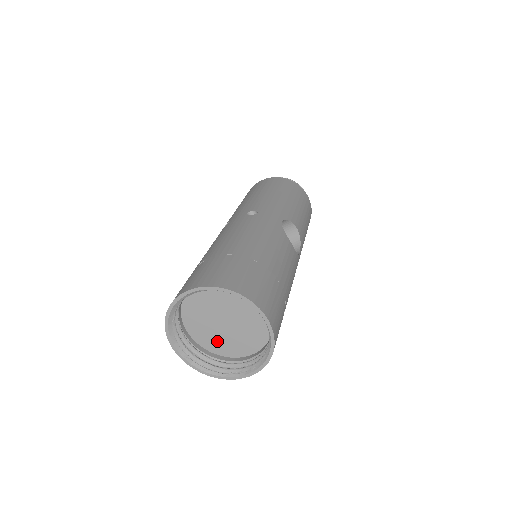
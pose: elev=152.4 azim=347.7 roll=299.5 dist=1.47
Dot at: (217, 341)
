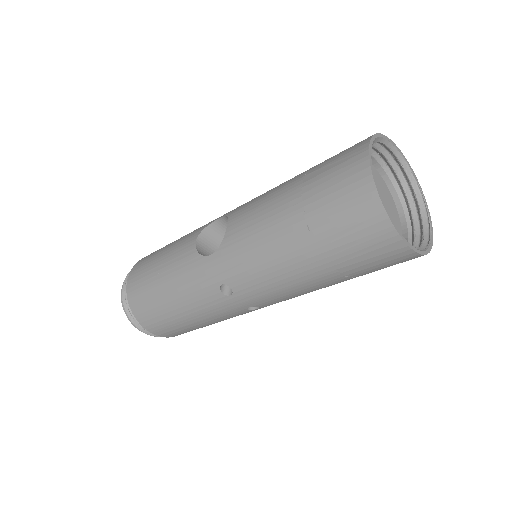
Dot at: occluded
